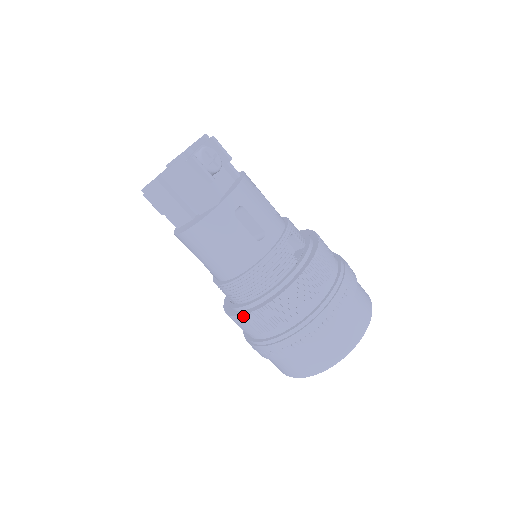
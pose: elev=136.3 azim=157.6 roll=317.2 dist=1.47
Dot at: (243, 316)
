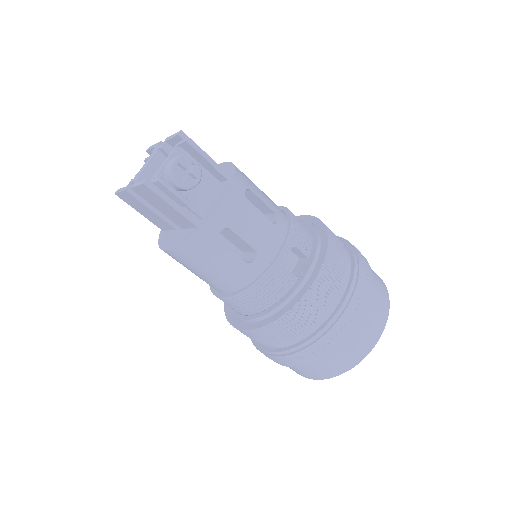
Dot at: (237, 329)
